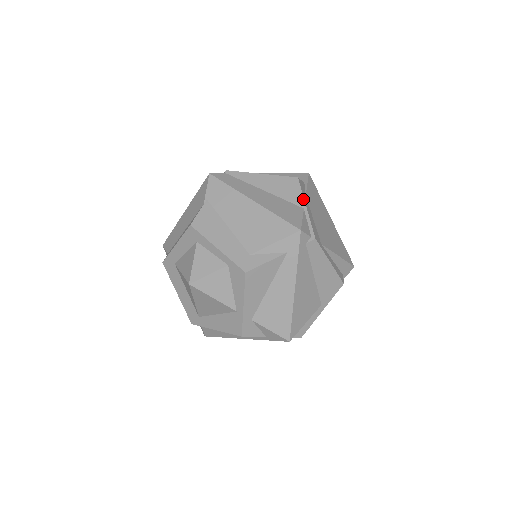
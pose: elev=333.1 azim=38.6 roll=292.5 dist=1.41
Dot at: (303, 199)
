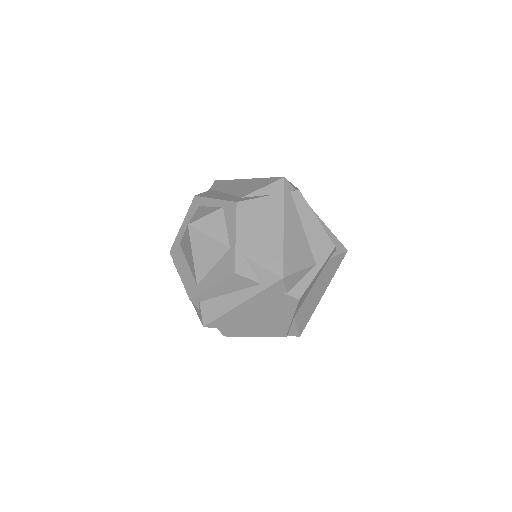
Dot at: (290, 182)
